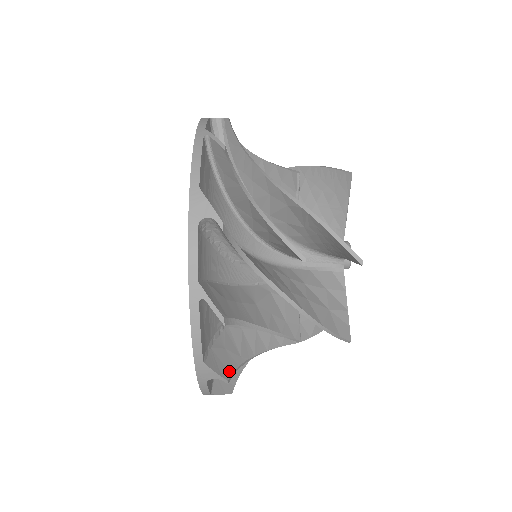
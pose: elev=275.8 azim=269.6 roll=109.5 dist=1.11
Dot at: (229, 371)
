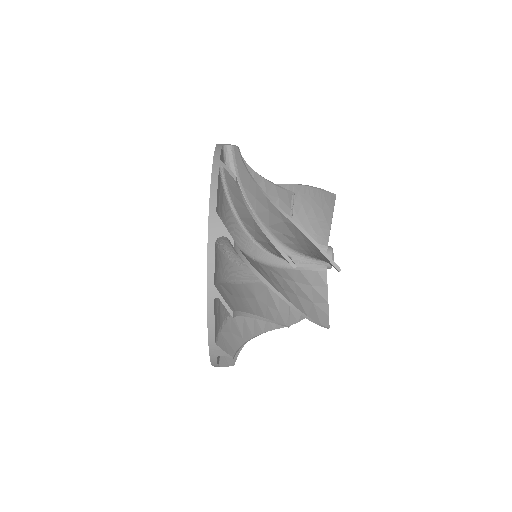
Dot at: occluded
